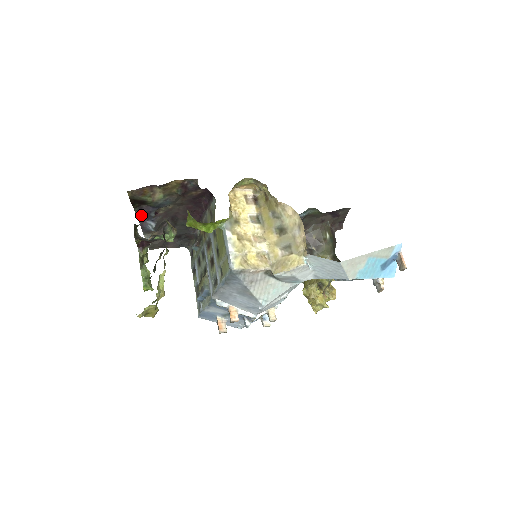
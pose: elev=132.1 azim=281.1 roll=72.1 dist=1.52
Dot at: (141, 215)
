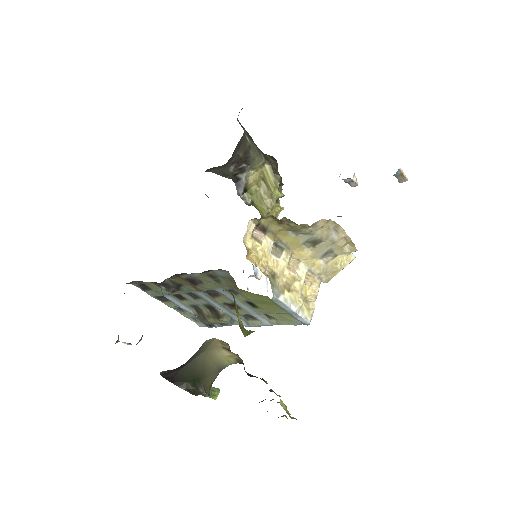
Dot at: occluded
